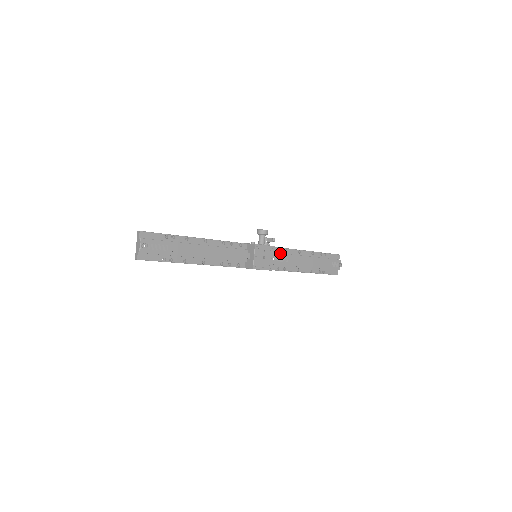
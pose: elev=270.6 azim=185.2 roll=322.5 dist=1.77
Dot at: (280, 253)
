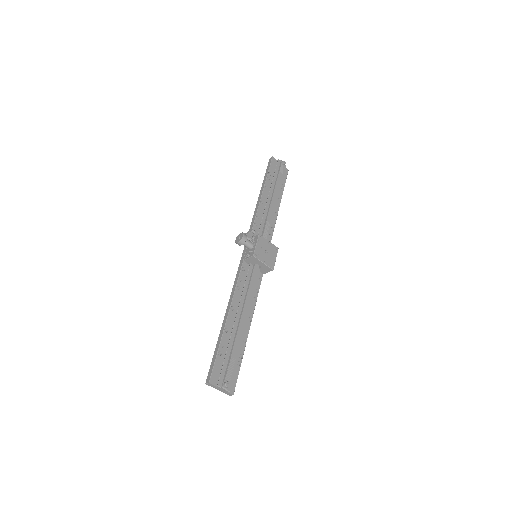
Dot at: (260, 227)
